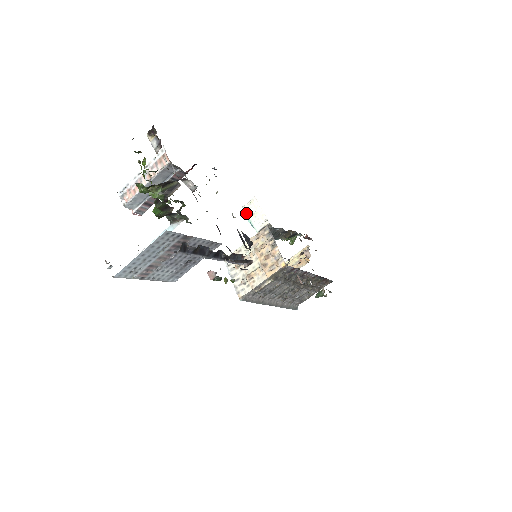
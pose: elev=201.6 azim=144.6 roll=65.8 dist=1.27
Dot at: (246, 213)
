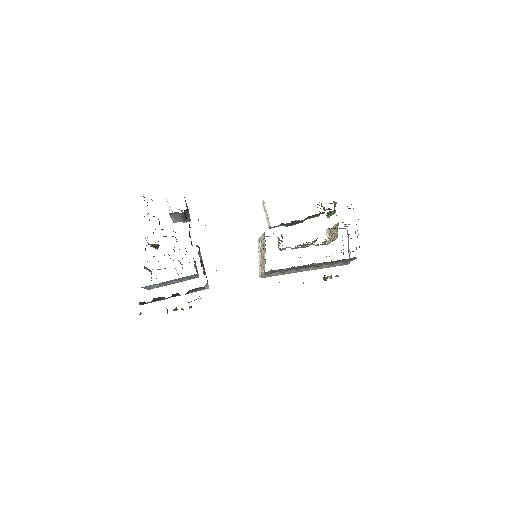
Dot at: (264, 210)
